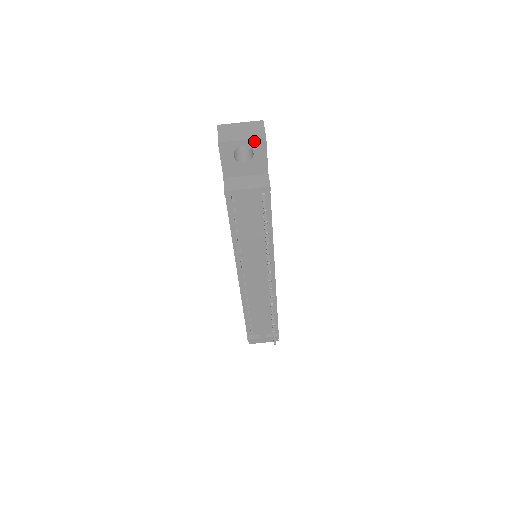
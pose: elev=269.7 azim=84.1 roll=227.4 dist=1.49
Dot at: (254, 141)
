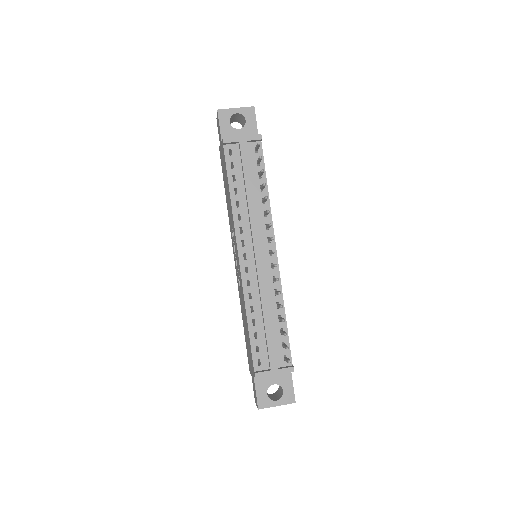
Dot at: (245, 109)
